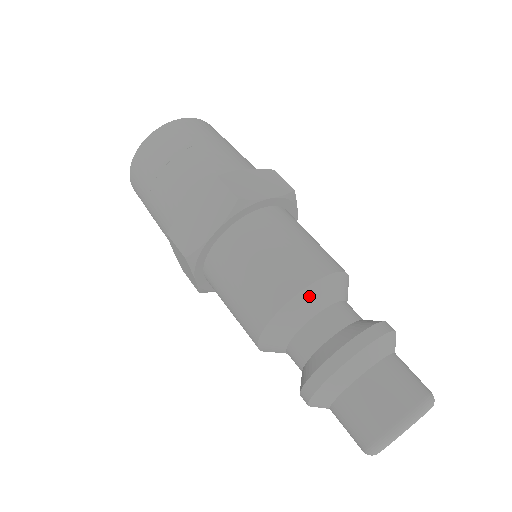
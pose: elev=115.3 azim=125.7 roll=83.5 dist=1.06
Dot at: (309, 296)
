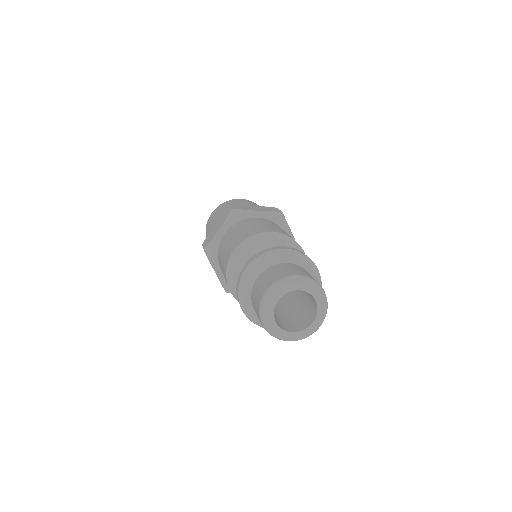
Dot at: (252, 242)
